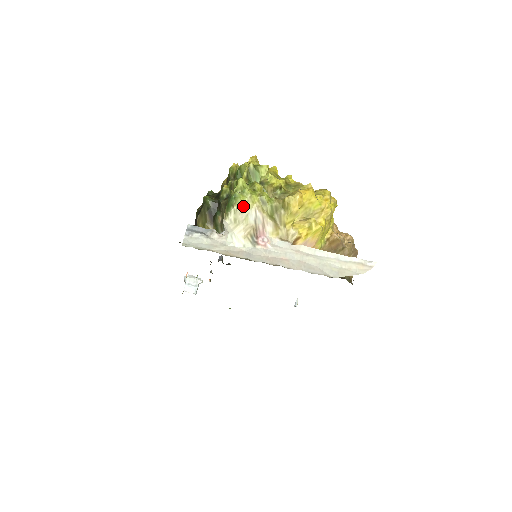
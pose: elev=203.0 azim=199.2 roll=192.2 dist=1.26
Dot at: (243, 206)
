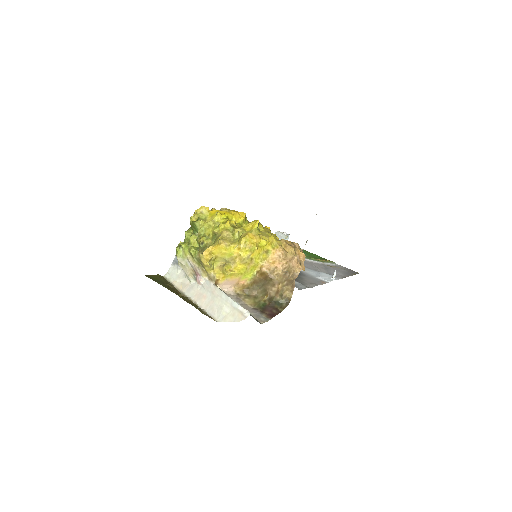
Dot at: (181, 257)
